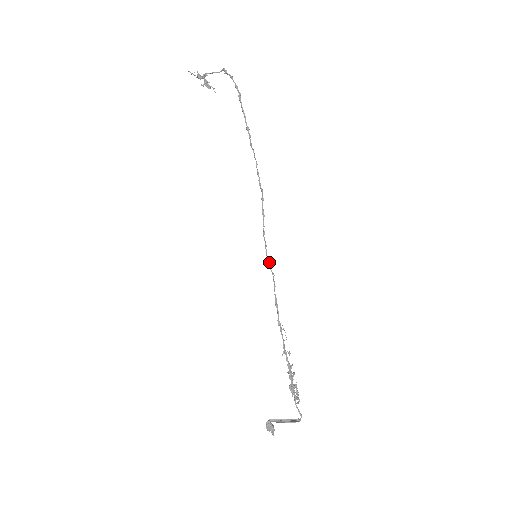
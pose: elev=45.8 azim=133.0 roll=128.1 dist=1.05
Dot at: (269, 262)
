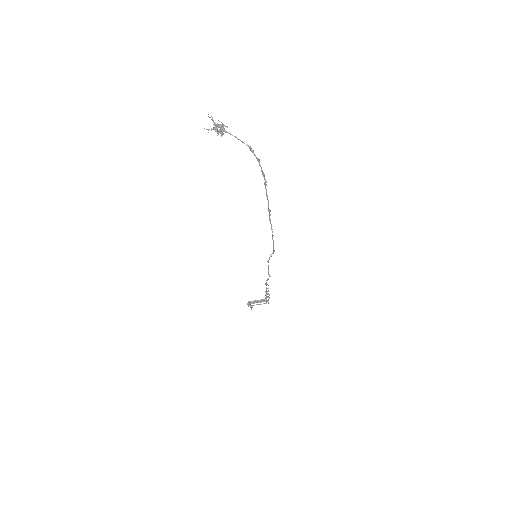
Dot at: (269, 274)
